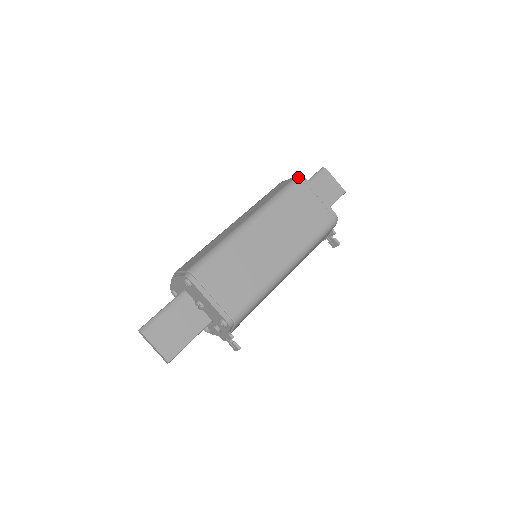
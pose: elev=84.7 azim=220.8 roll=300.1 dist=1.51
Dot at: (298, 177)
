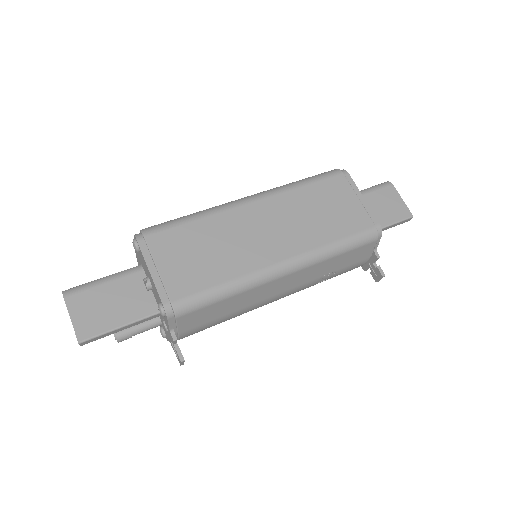
Dot at: (337, 169)
